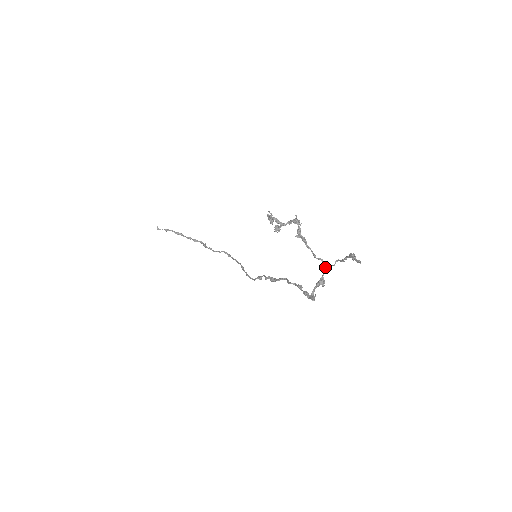
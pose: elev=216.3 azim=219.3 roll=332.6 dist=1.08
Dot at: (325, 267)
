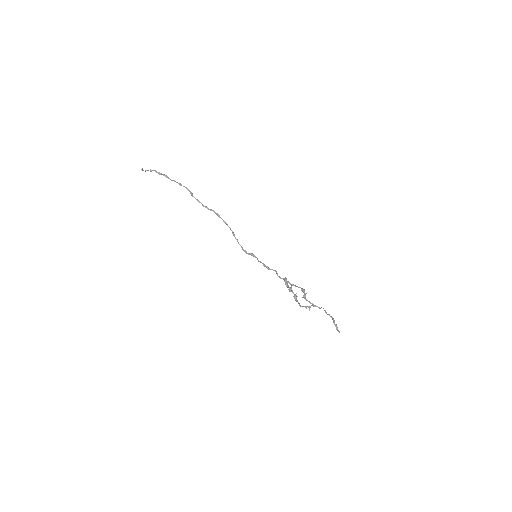
Dot at: (314, 306)
